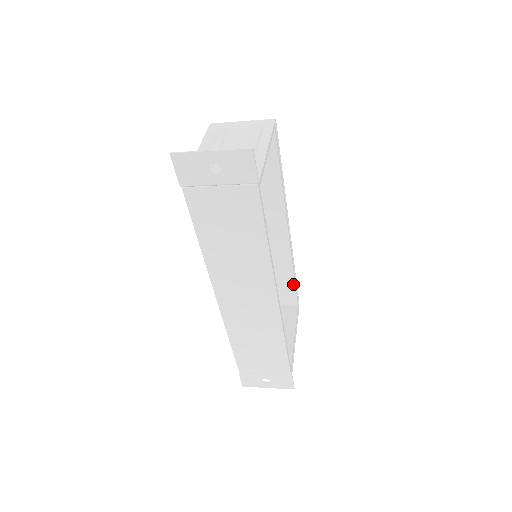
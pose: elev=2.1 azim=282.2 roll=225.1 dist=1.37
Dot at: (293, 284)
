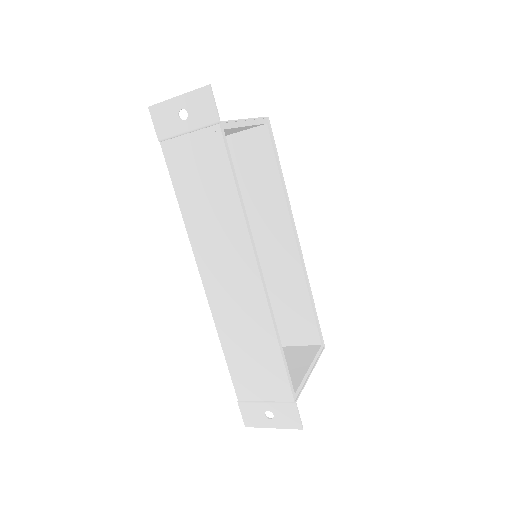
Dot at: (312, 313)
